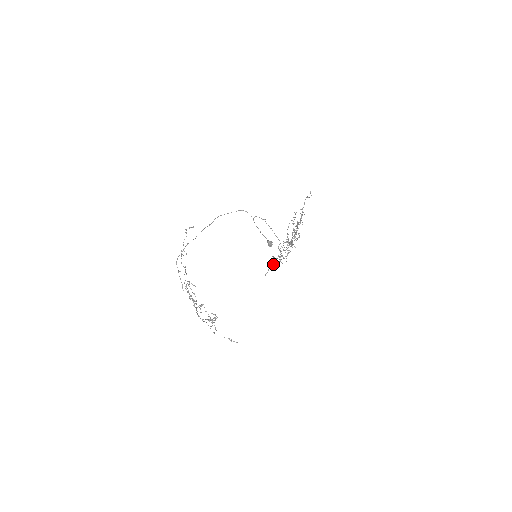
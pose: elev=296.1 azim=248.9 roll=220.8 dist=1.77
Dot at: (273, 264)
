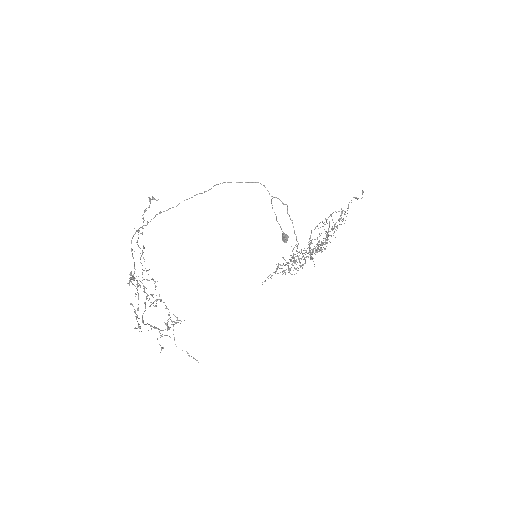
Dot at: (280, 268)
